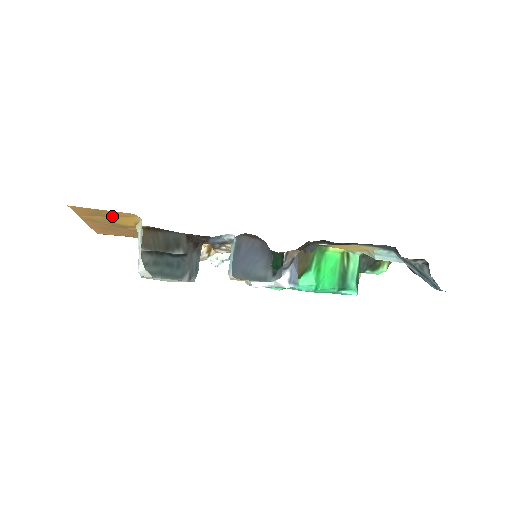
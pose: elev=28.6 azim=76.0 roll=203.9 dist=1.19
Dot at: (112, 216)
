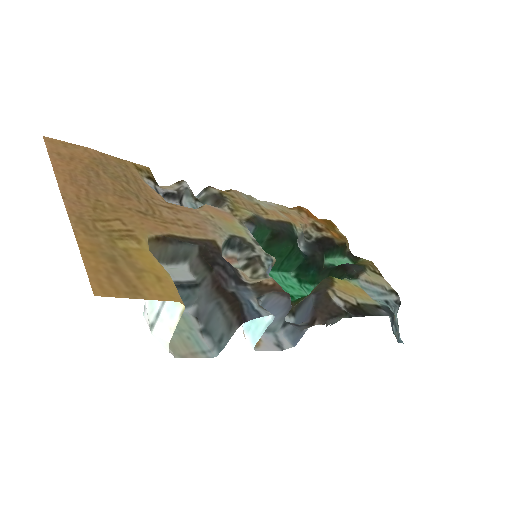
Dot at: (134, 266)
